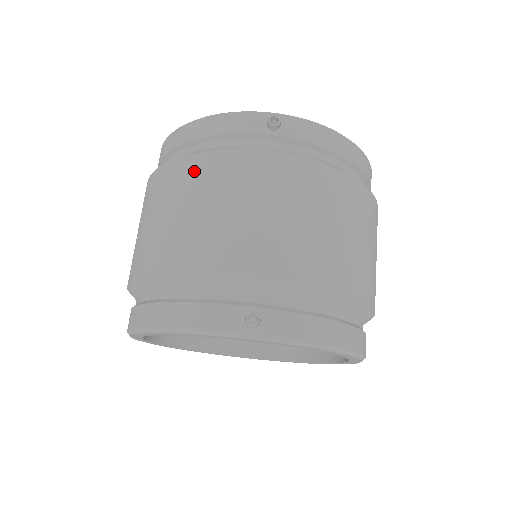
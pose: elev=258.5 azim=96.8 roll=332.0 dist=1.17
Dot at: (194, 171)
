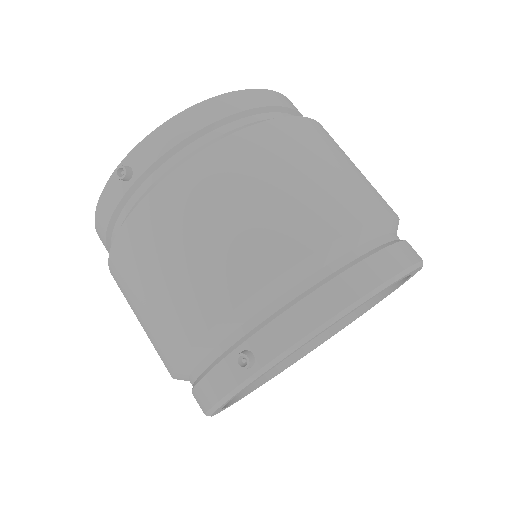
Dot at: (119, 271)
